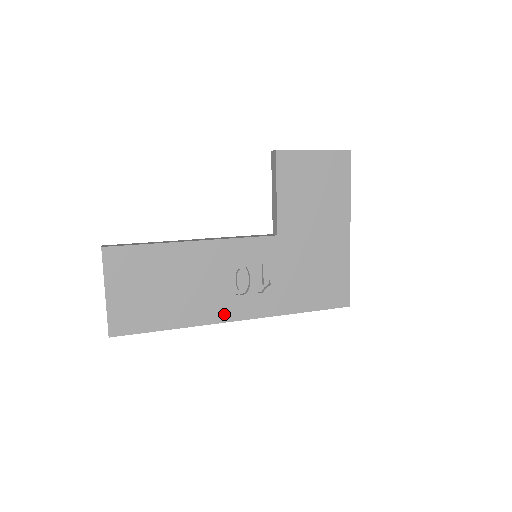
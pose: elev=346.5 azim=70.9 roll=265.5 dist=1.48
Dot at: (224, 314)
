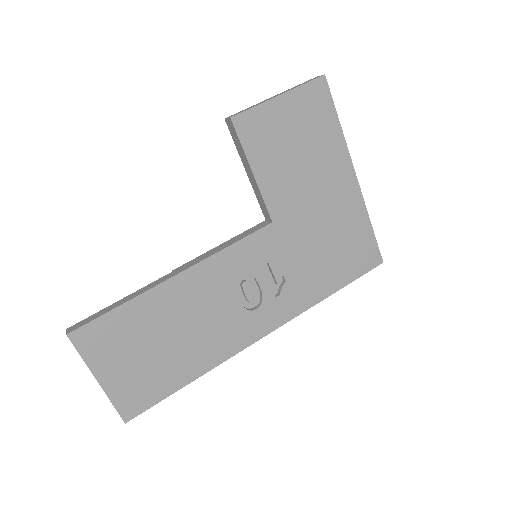
Dot at: (245, 337)
